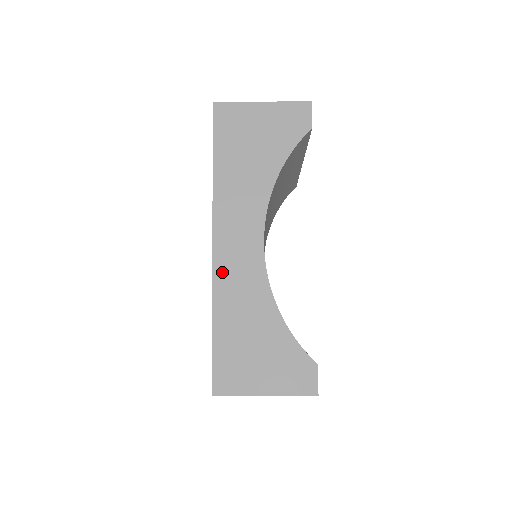
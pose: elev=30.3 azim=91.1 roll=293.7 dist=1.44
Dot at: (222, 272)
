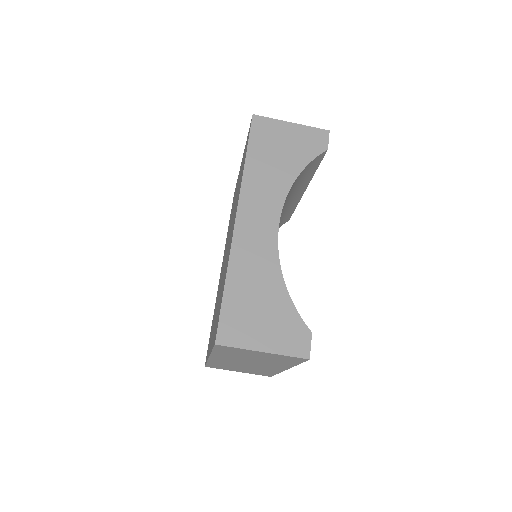
Dot at: (240, 241)
